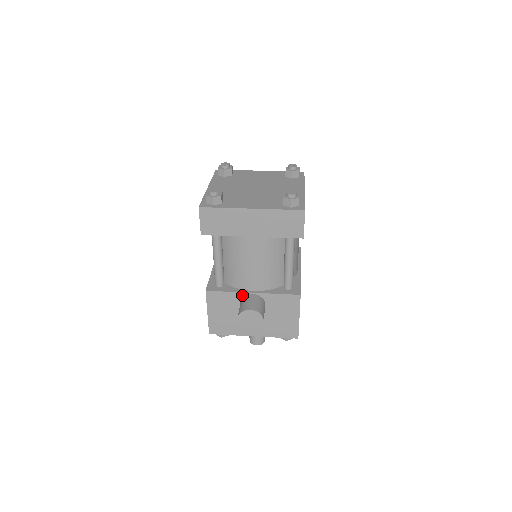
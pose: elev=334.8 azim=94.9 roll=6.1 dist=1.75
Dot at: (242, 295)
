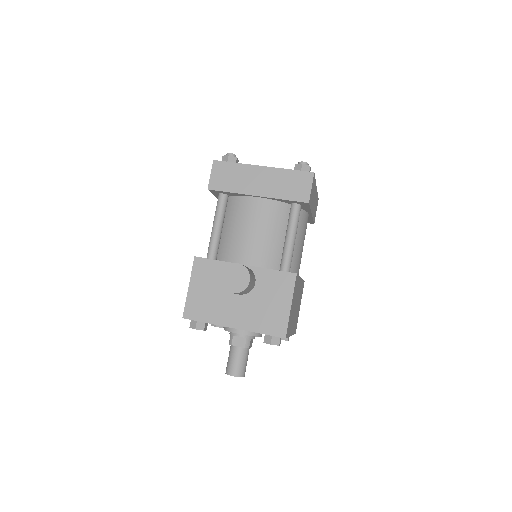
Dot at: occluded
